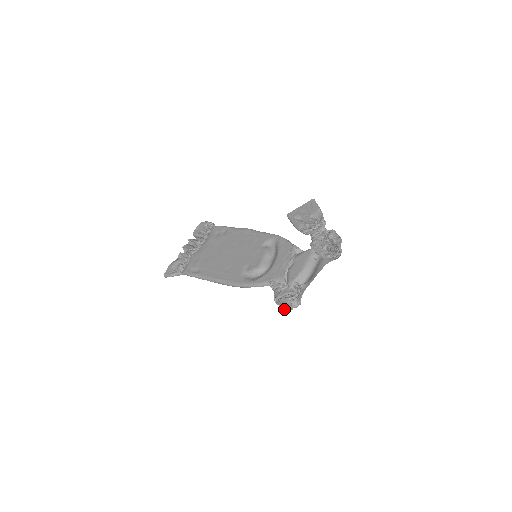
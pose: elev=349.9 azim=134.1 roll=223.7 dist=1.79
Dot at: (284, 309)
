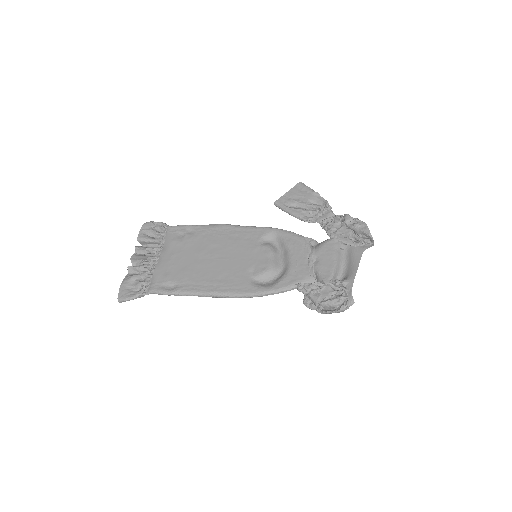
Dot at: (328, 313)
